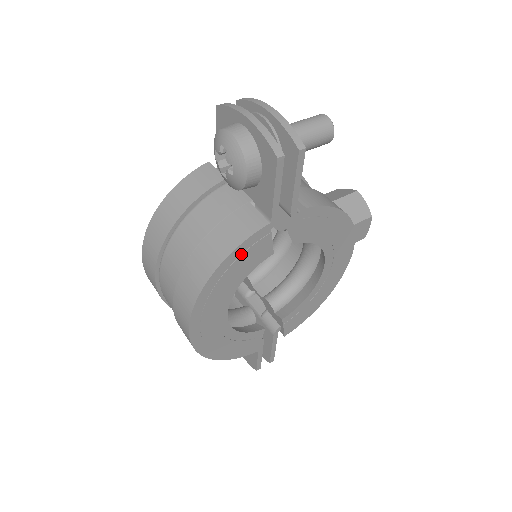
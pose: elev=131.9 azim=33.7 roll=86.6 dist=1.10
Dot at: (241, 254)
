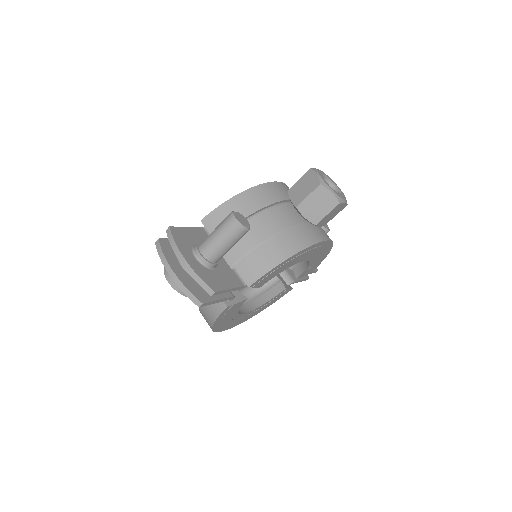
Dot at: (222, 317)
